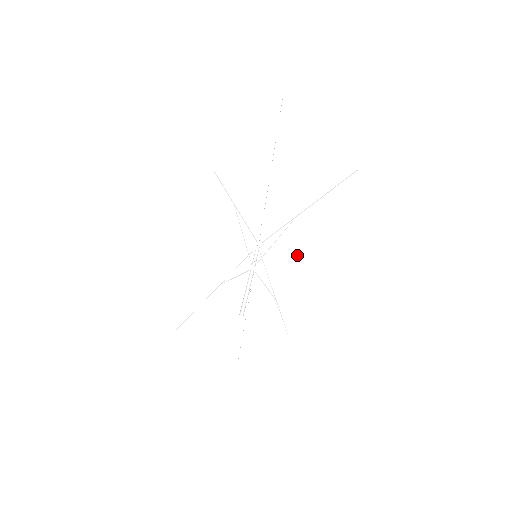
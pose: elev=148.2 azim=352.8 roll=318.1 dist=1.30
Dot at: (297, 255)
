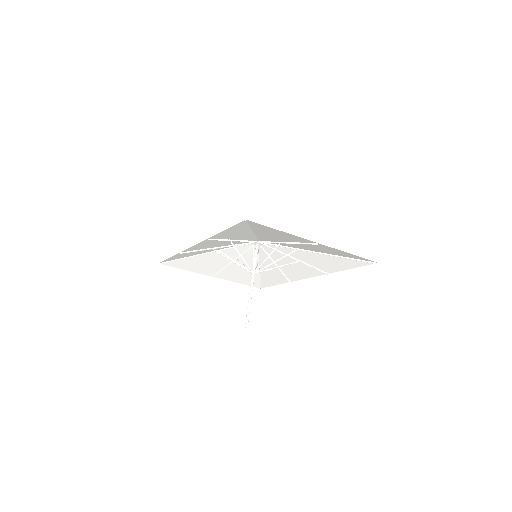
Dot at: (287, 251)
